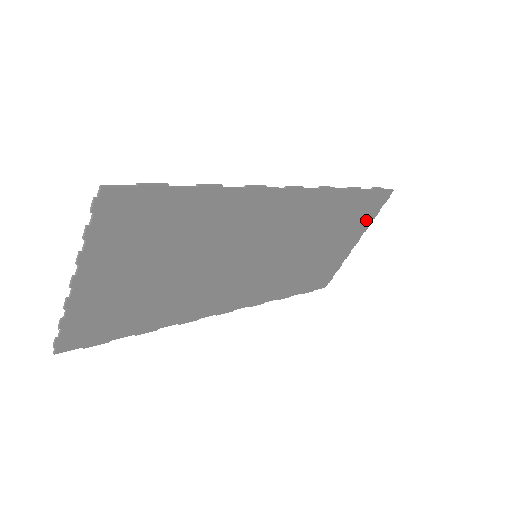
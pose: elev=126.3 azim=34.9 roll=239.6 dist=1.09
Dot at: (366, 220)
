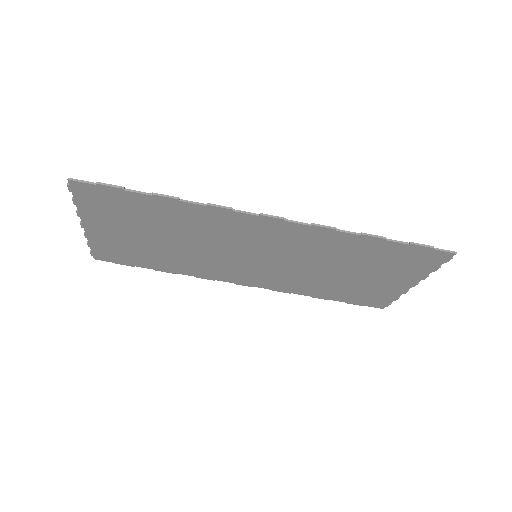
Dot at: (418, 269)
